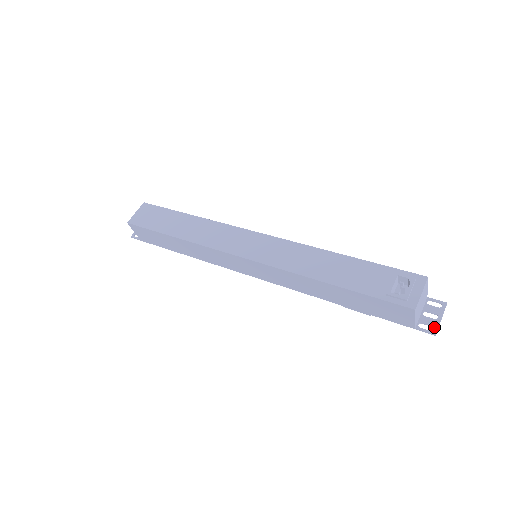
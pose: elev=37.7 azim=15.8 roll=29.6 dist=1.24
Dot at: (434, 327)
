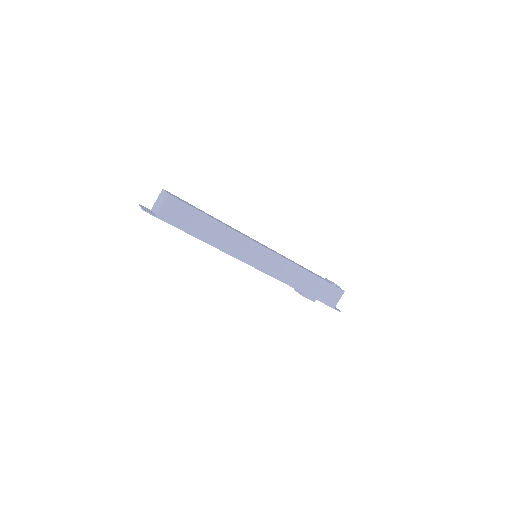
Dot at: (338, 309)
